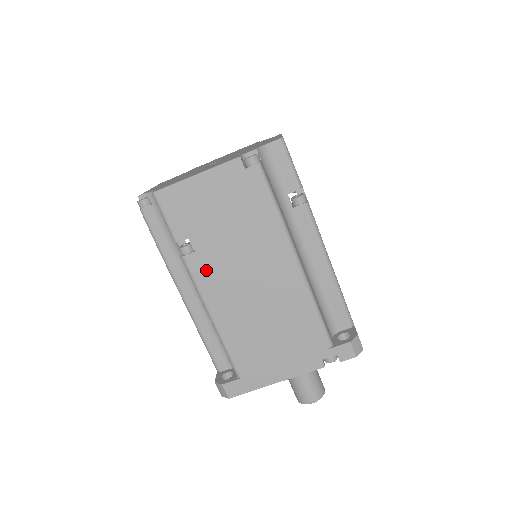
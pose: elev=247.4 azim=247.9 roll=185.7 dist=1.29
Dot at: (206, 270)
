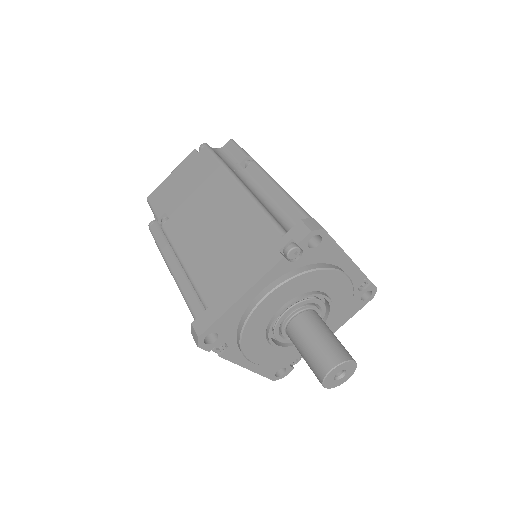
Dot at: (176, 226)
